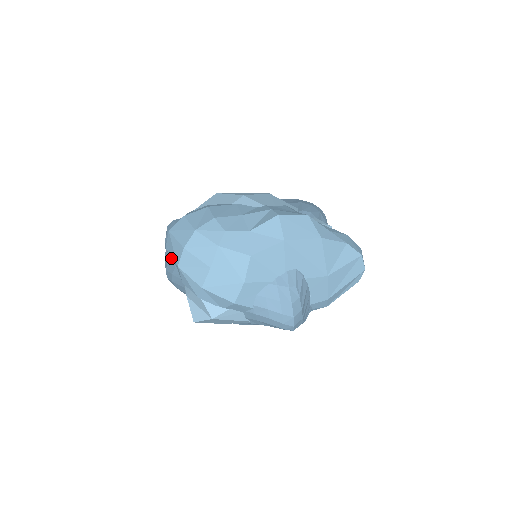
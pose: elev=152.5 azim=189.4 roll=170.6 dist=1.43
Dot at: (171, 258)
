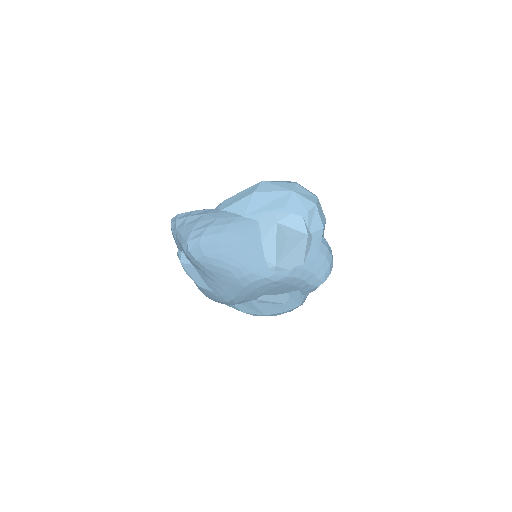
Dot at: (251, 202)
